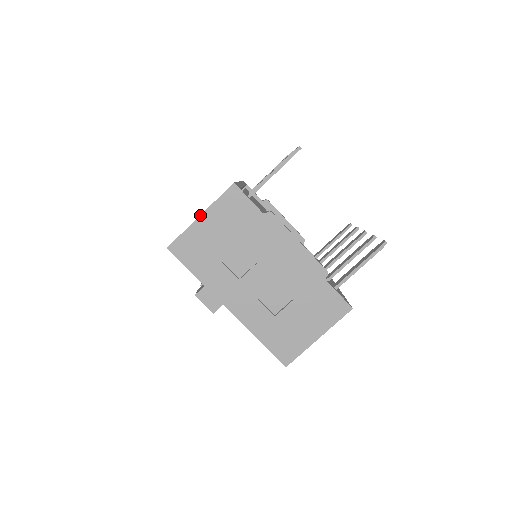
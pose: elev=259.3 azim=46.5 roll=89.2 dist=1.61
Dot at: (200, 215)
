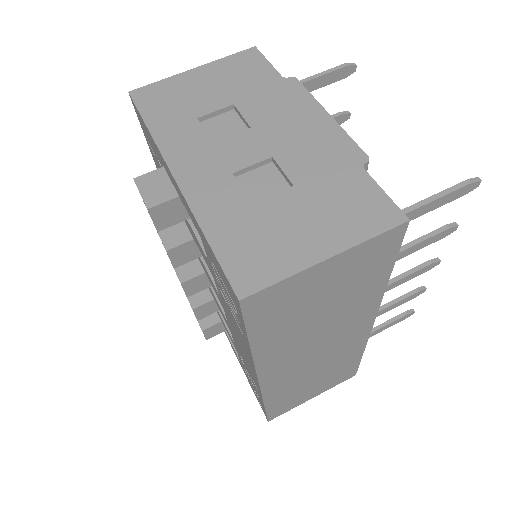
Dot at: (194, 68)
